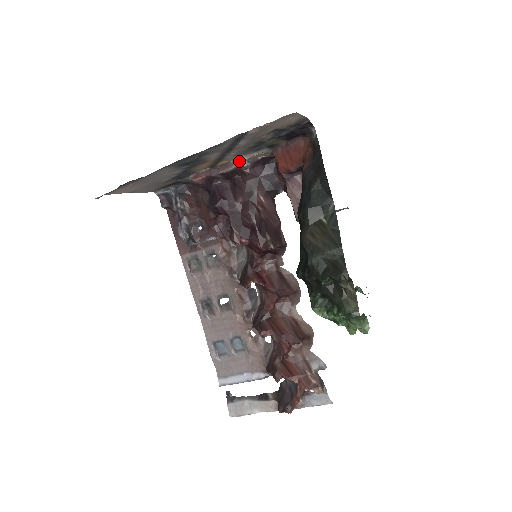
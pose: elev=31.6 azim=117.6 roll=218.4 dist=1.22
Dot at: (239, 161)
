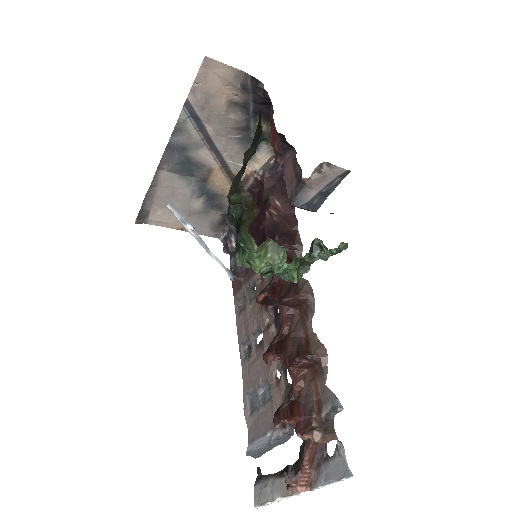
Dot at: (254, 171)
